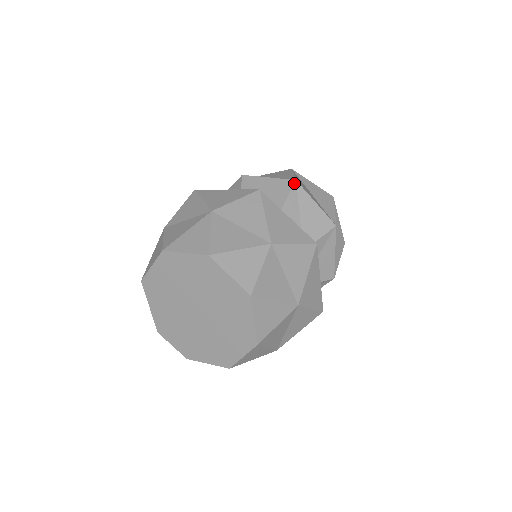
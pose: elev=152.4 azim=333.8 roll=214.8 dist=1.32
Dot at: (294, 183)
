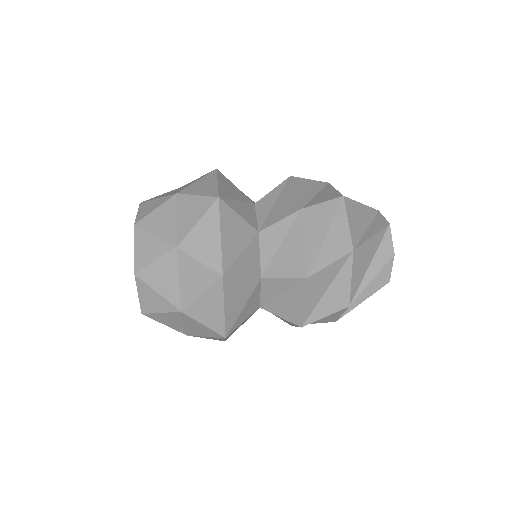
Dot at: (297, 210)
